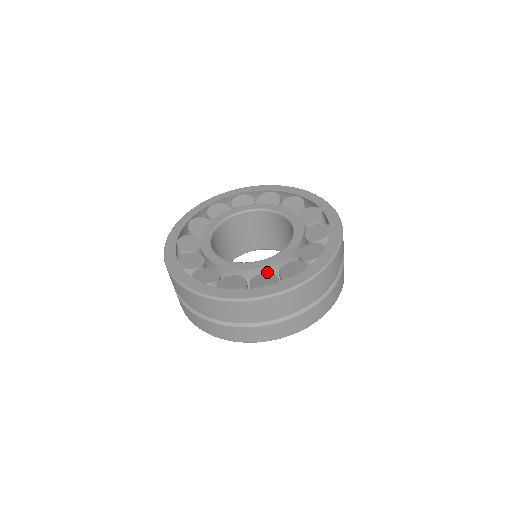
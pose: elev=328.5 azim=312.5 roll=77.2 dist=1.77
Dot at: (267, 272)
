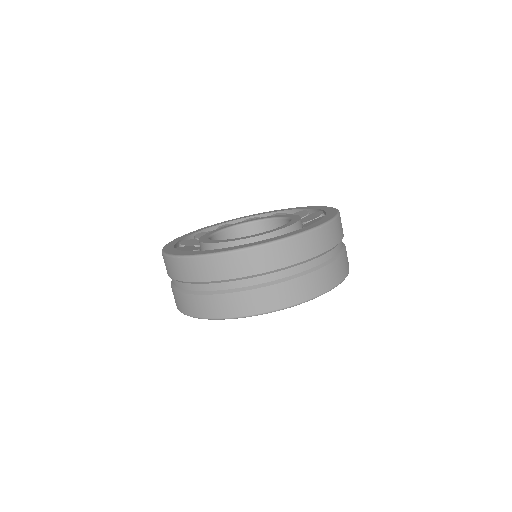
Dot at: occluded
